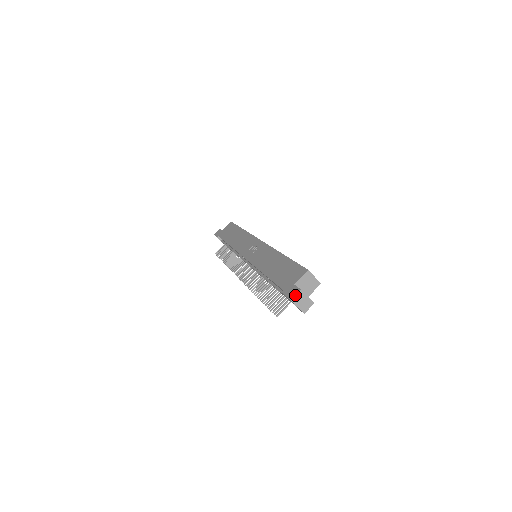
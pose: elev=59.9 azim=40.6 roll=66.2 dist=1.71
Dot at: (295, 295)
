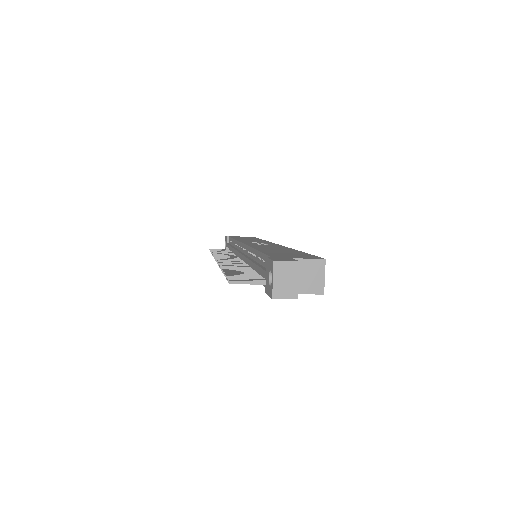
Dot at: (285, 260)
